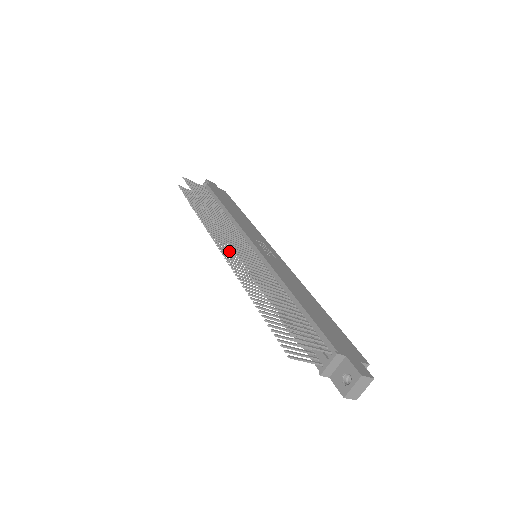
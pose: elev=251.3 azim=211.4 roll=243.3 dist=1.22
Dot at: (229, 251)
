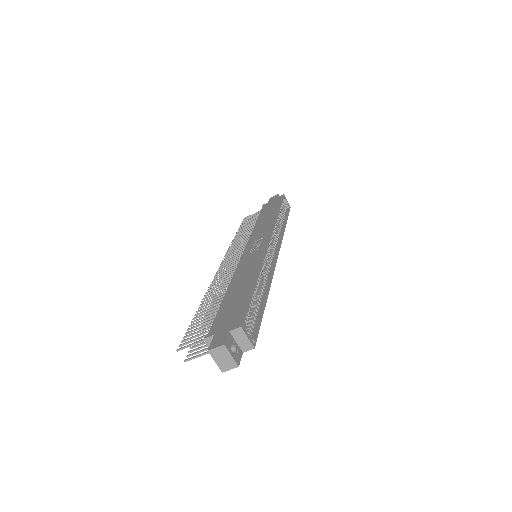
Dot at: occluded
